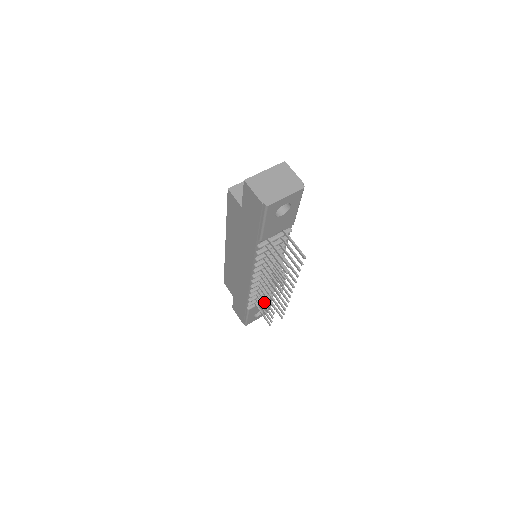
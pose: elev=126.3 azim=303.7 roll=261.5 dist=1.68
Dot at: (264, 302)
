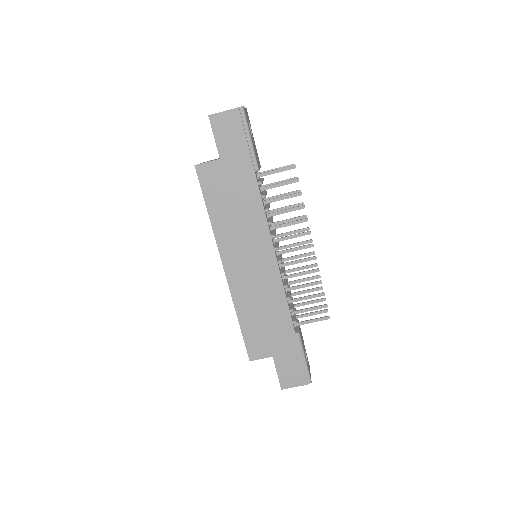
Dot at: occluded
